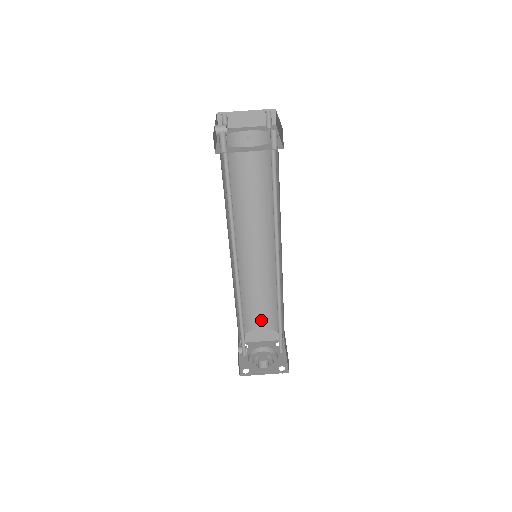
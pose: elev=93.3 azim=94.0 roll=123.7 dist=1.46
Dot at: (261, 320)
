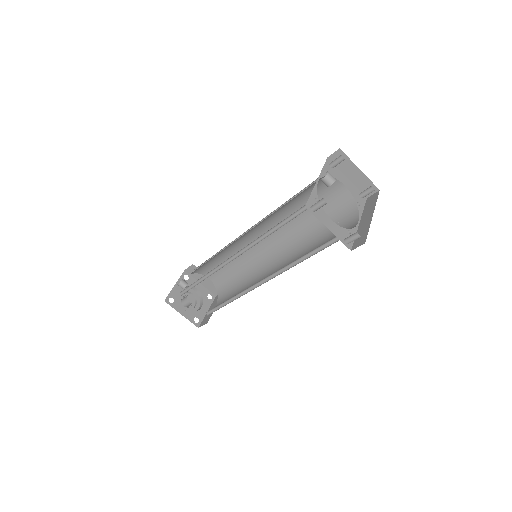
Dot at: (214, 275)
